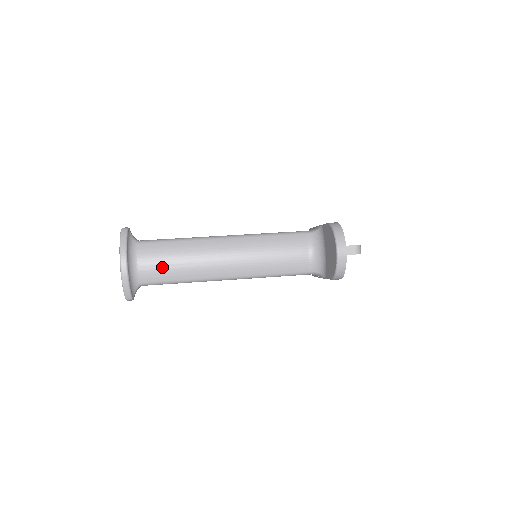
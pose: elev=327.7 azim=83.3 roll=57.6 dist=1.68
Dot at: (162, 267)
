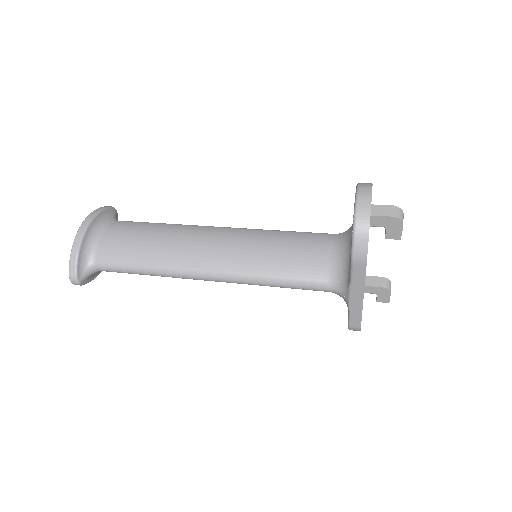
Dot at: (128, 243)
